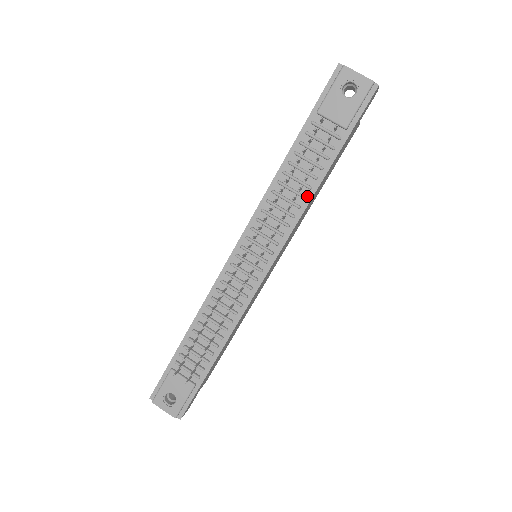
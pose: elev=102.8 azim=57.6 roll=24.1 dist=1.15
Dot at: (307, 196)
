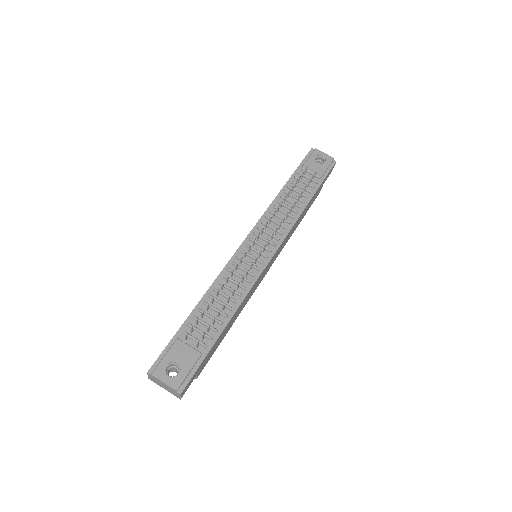
Dot at: (298, 212)
